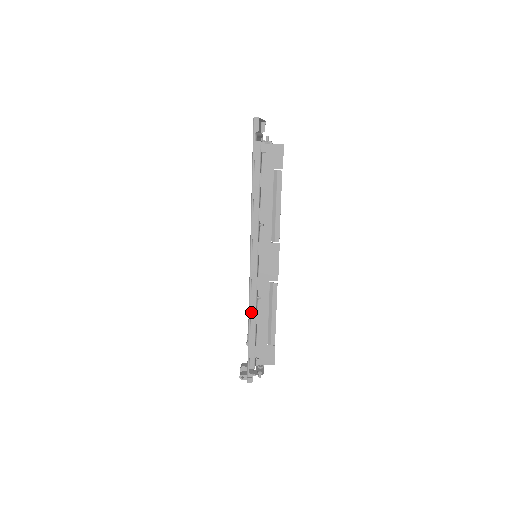
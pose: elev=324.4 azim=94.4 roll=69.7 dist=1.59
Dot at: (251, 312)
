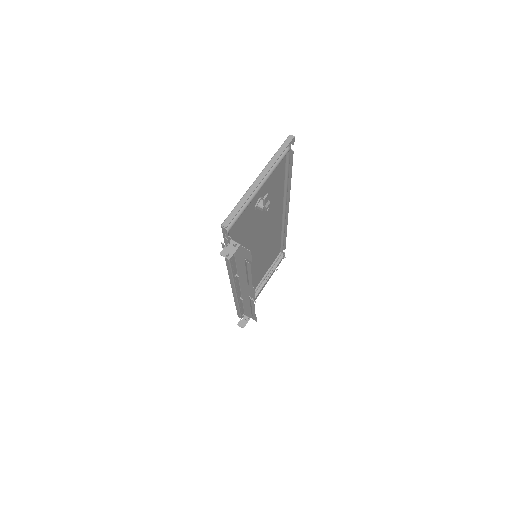
Dot at: (235, 302)
